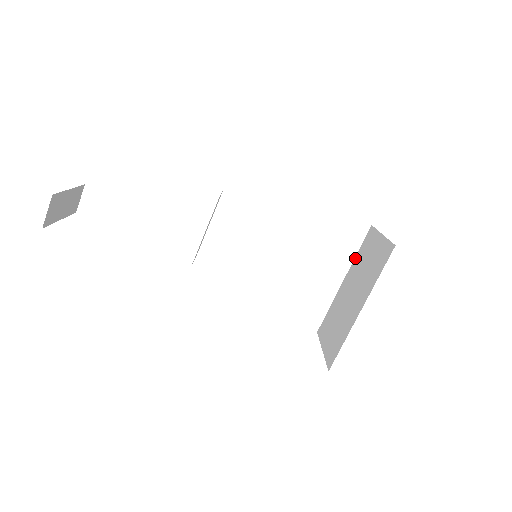
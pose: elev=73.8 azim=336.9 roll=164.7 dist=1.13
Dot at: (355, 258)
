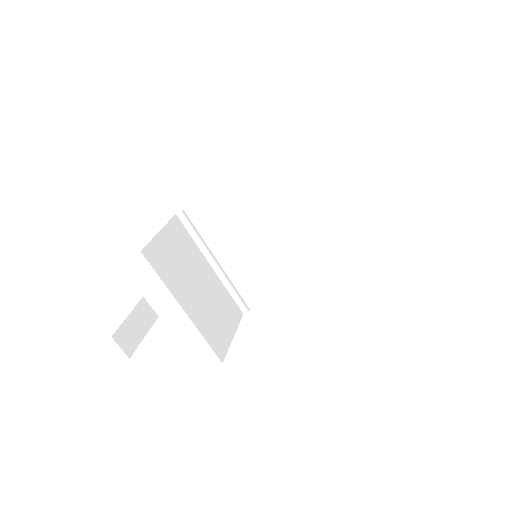
Dot at: (317, 189)
